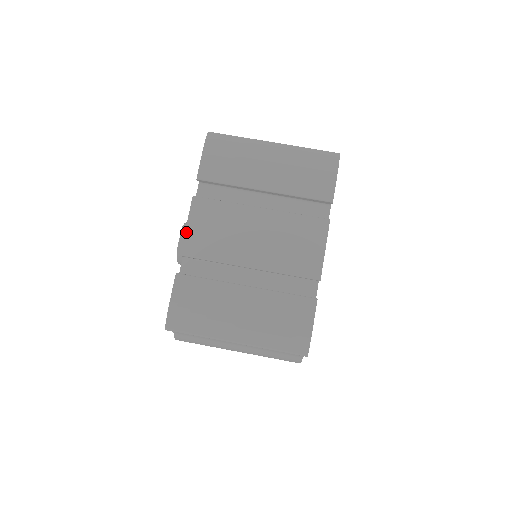
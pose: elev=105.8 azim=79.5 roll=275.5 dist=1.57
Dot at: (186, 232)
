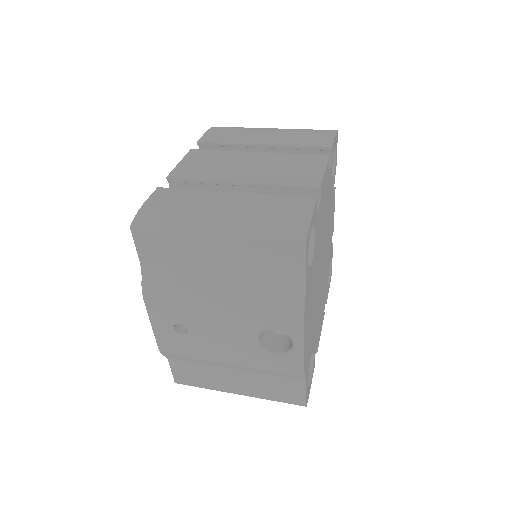
Dot at: (178, 165)
